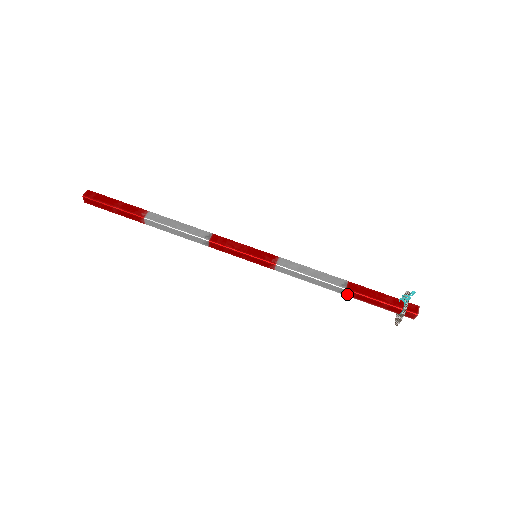
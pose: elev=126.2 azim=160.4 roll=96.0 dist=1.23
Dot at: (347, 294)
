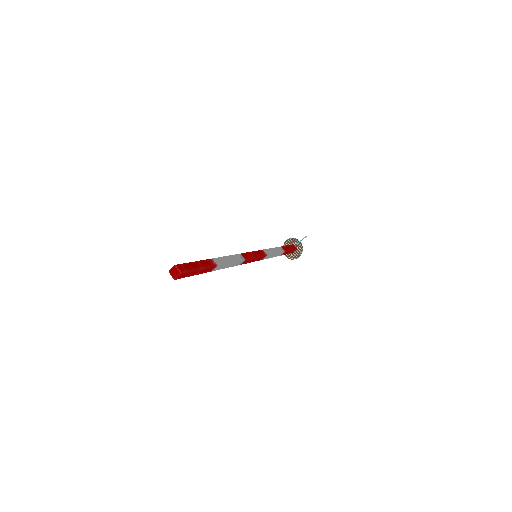
Dot at: (282, 254)
